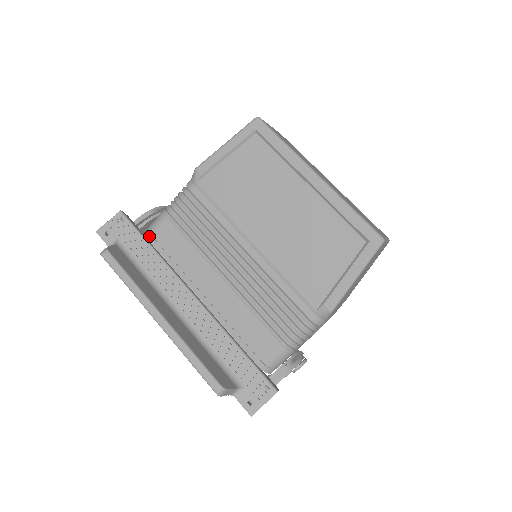
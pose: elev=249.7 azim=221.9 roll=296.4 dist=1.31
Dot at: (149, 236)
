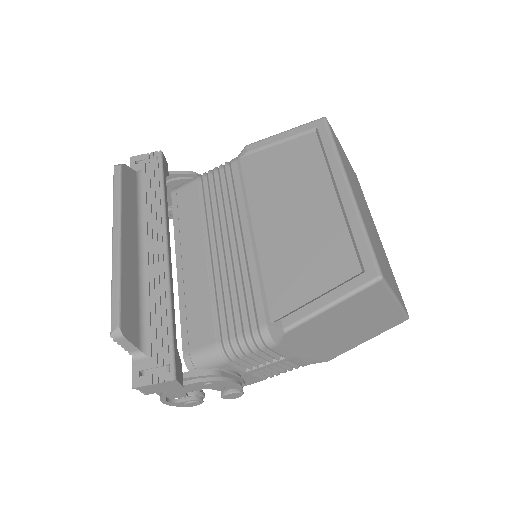
Dot at: (174, 190)
